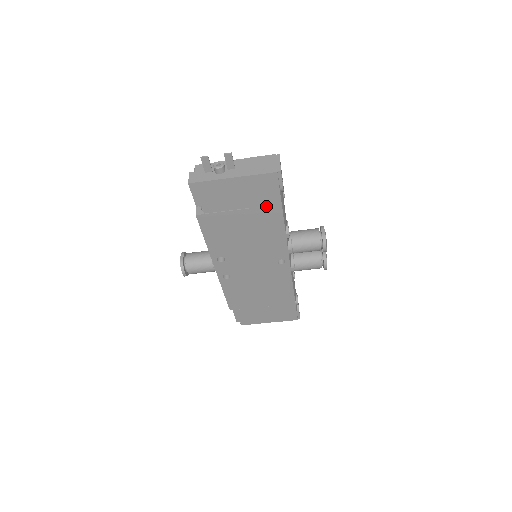
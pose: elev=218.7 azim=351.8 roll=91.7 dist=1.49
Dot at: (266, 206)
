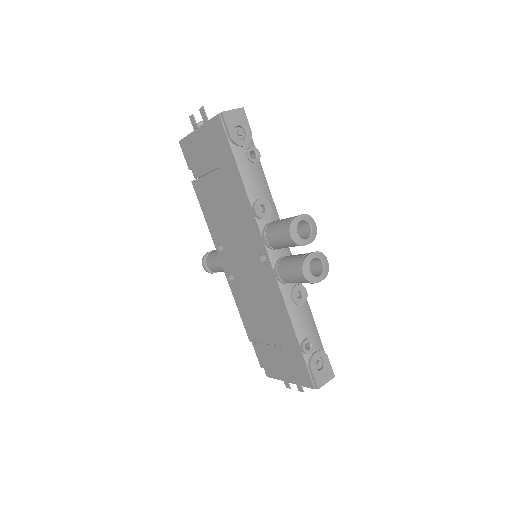
Dot at: (226, 164)
